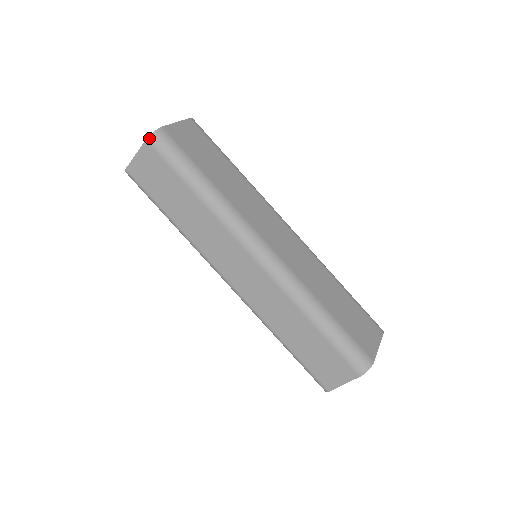
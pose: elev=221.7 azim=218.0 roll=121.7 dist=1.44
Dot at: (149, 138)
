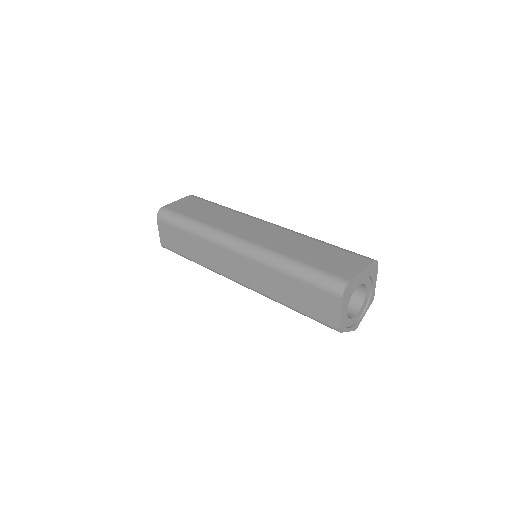
Dot at: (157, 216)
